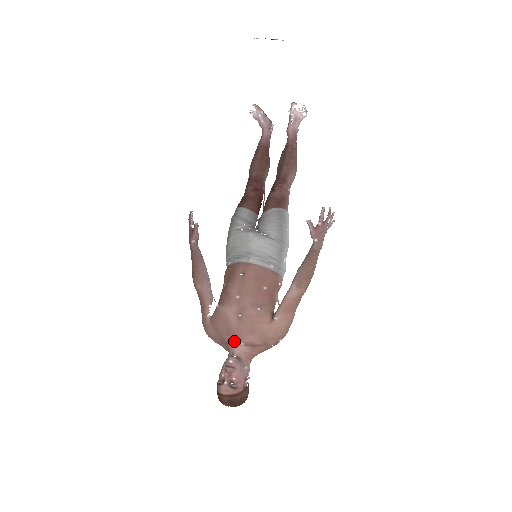
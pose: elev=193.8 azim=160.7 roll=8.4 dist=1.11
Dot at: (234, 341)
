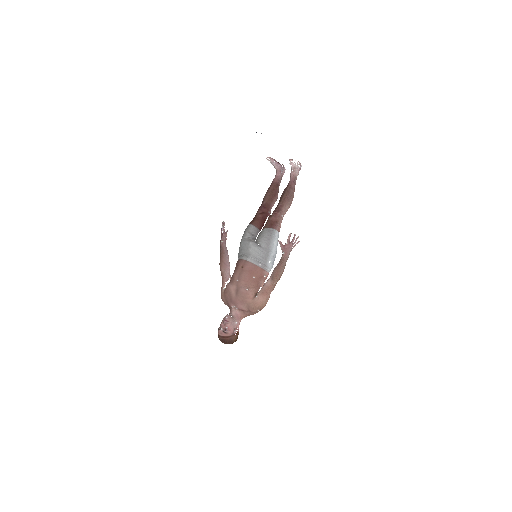
Dot at: (233, 306)
